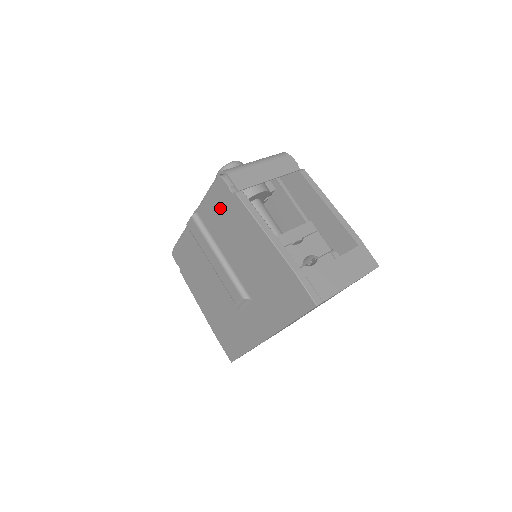
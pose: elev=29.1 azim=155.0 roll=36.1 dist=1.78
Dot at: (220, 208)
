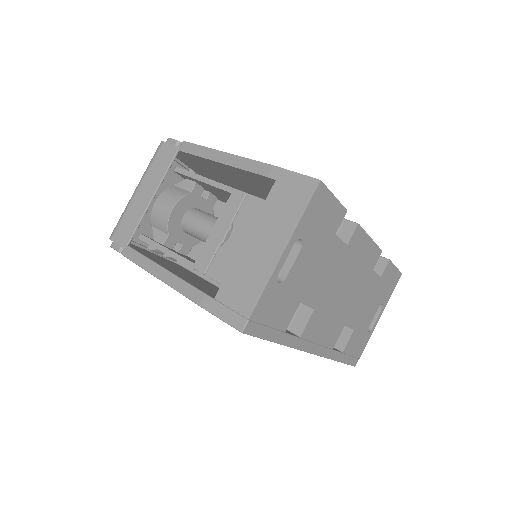
Dot at: occluded
